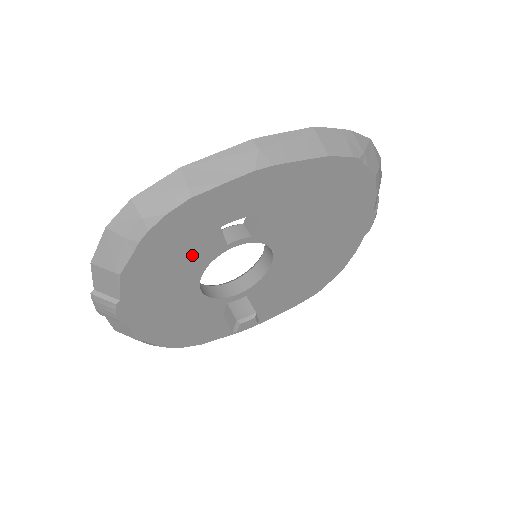
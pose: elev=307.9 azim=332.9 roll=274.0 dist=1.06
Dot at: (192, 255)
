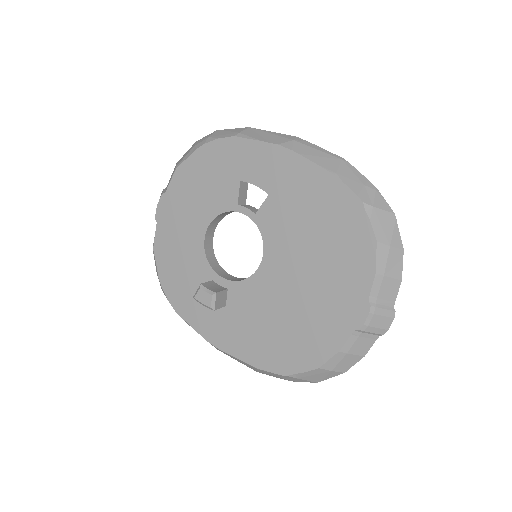
Dot at: (215, 192)
